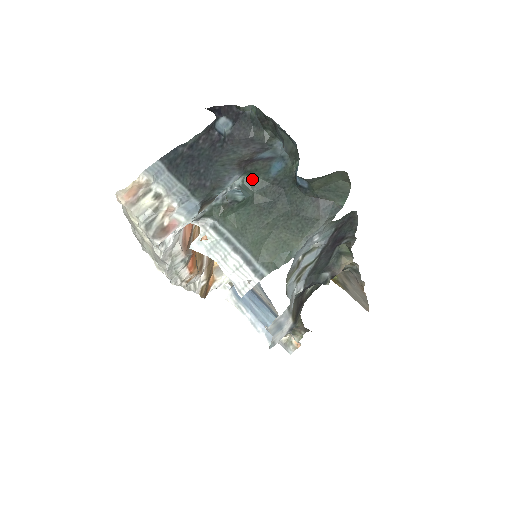
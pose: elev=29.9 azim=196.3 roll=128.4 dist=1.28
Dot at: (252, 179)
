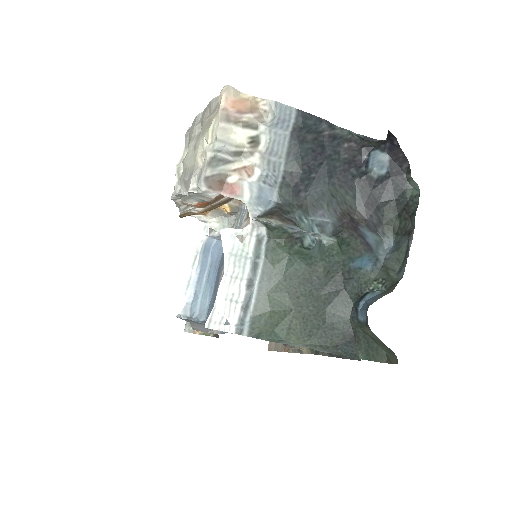
Dot at: (336, 250)
